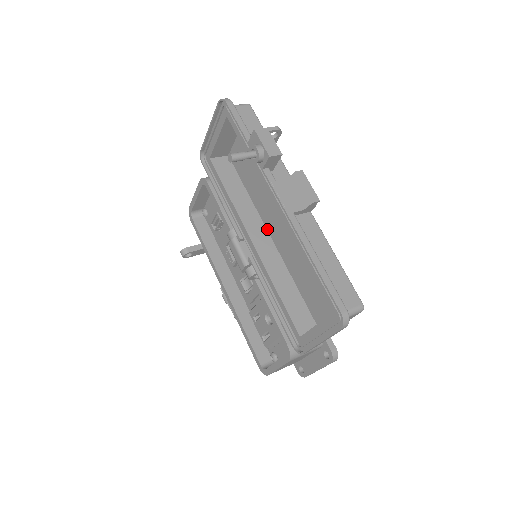
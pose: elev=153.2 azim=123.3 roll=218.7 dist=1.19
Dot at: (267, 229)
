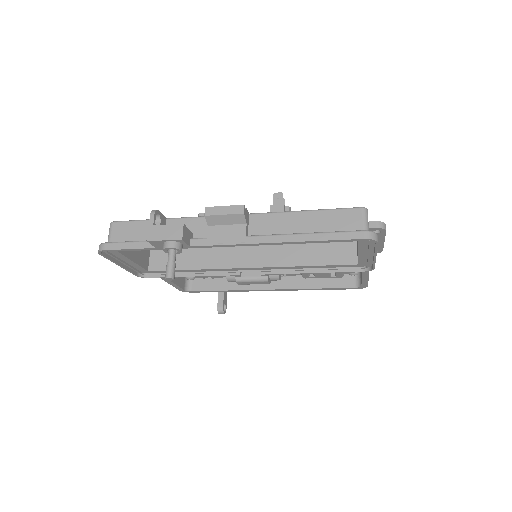
Dot at: (240, 246)
